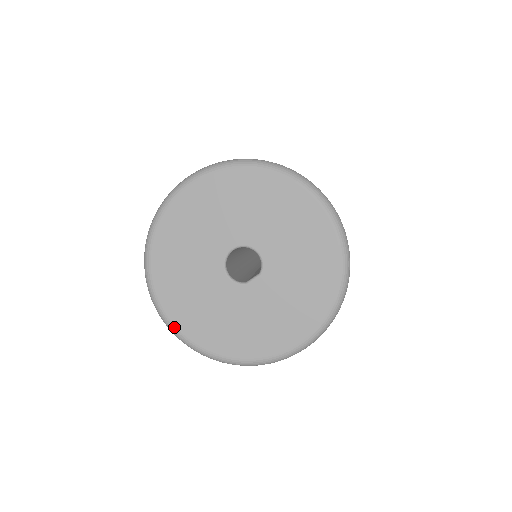
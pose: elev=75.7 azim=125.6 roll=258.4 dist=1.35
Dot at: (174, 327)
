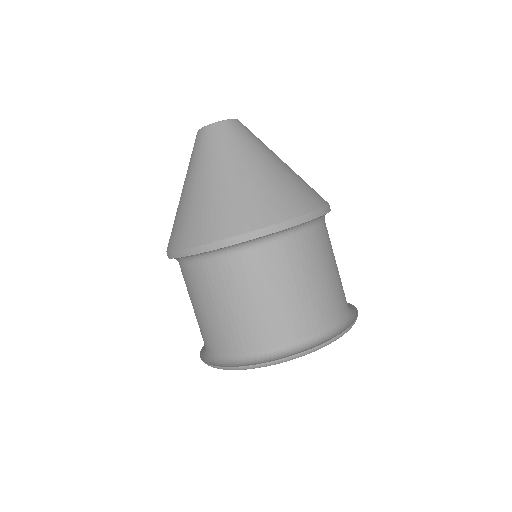
Dot at: occluded
